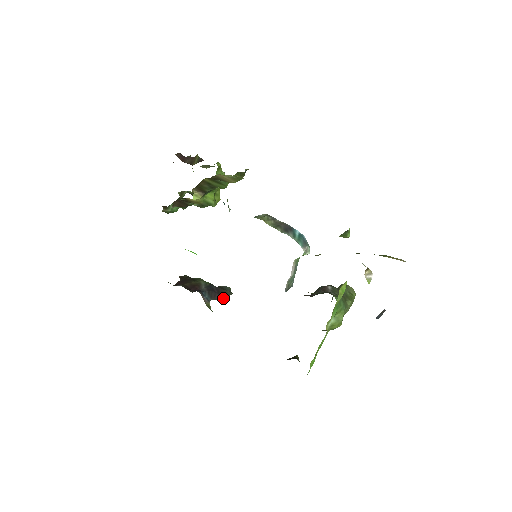
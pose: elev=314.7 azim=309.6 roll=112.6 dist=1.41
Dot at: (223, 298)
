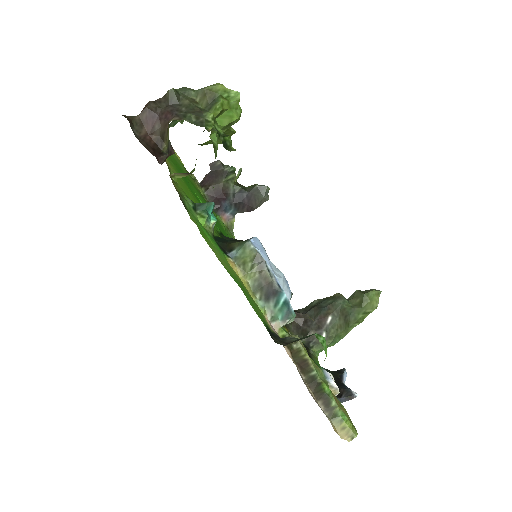
Dot at: (253, 209)
